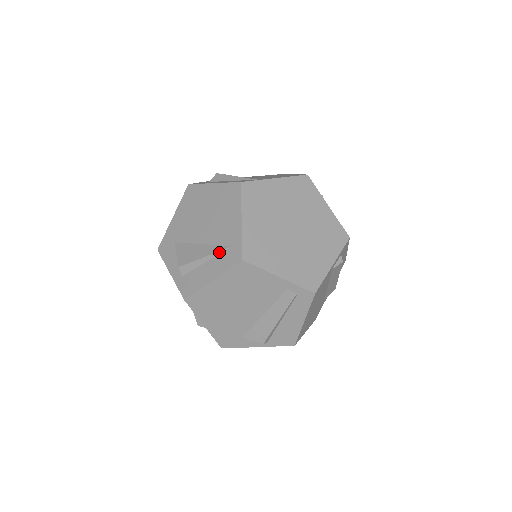
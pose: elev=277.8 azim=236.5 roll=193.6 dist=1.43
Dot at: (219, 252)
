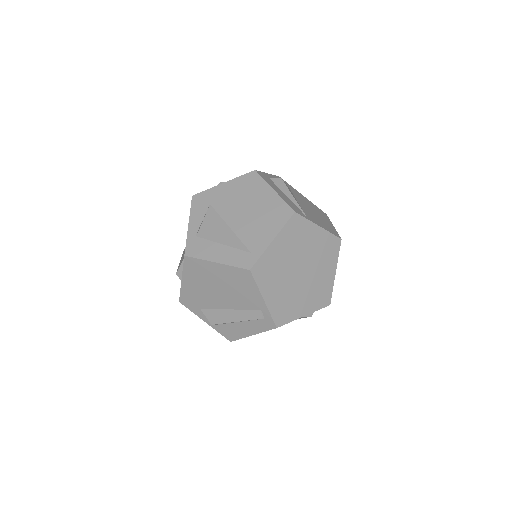
Dot at: (238, 247)
